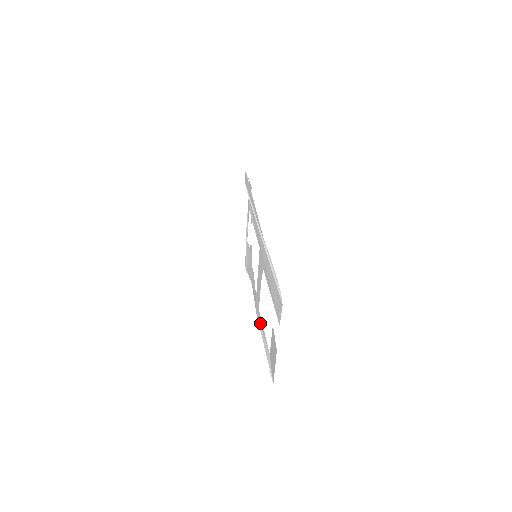
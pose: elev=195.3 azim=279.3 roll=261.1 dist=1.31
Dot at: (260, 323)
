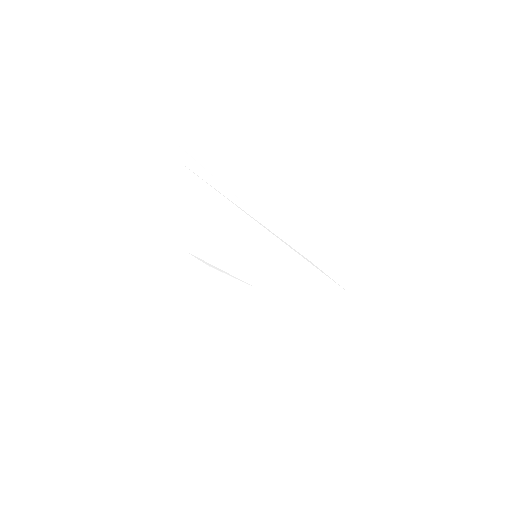
Dot at: (280, 315)
